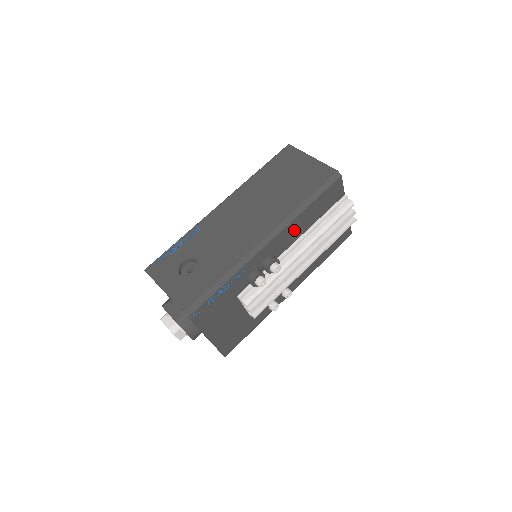
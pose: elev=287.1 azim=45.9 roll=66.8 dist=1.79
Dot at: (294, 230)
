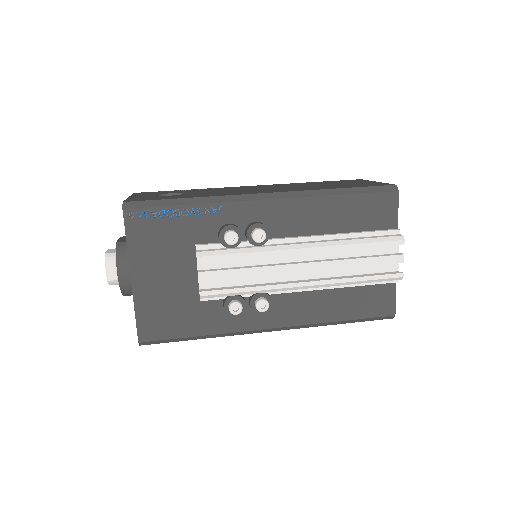
Dot at: (308, 215)
